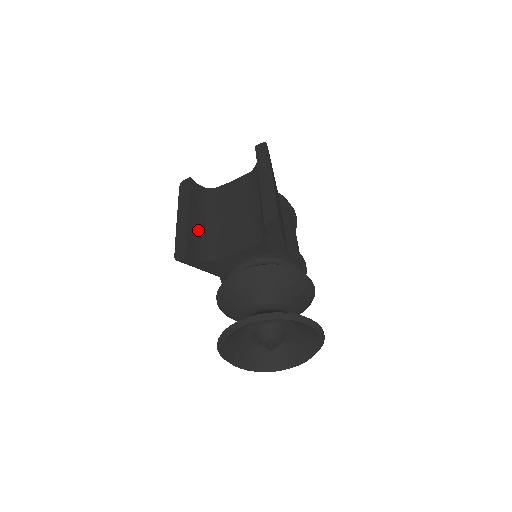
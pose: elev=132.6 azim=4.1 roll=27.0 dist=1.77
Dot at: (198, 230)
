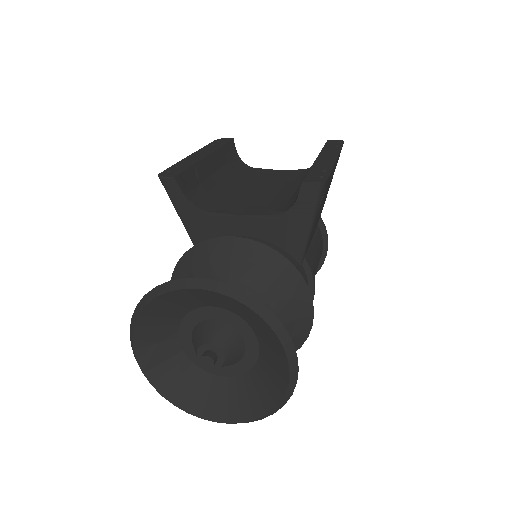
Dot at: (208, 177)
